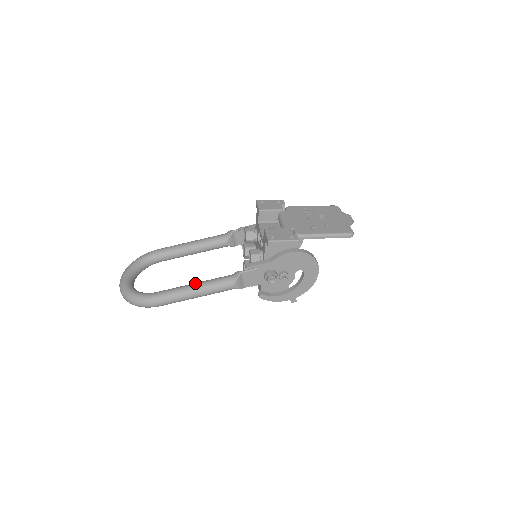
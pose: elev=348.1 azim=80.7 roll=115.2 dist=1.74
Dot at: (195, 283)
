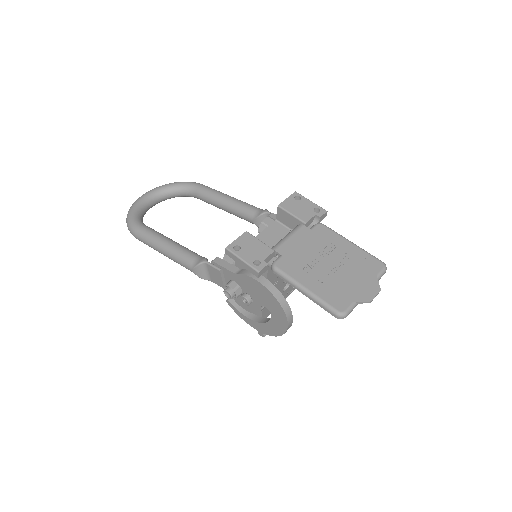
Dot at: (170, 240)
